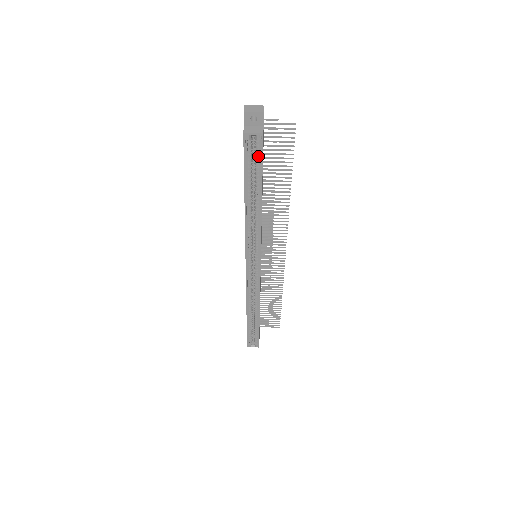
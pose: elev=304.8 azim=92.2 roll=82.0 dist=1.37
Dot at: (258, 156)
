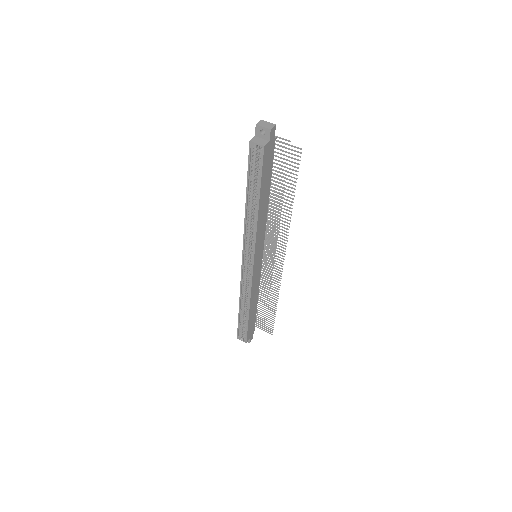
Dot at: (260, 164)
